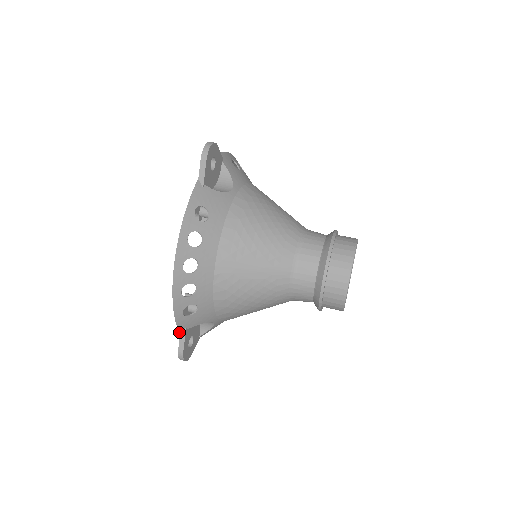
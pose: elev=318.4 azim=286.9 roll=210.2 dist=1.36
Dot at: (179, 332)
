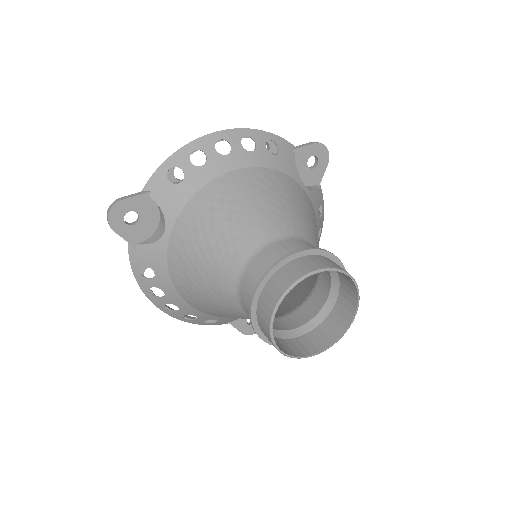
Dot at: (143, 189)
